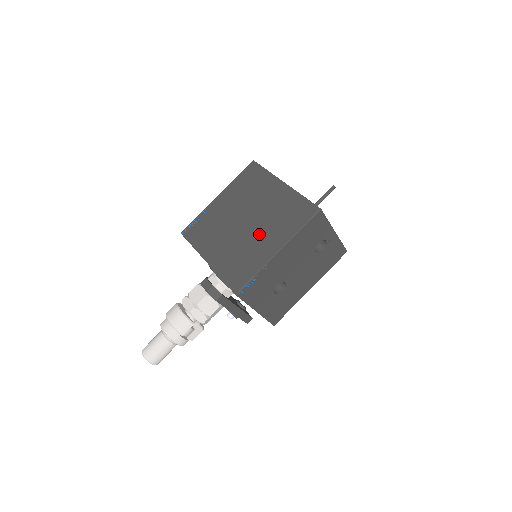
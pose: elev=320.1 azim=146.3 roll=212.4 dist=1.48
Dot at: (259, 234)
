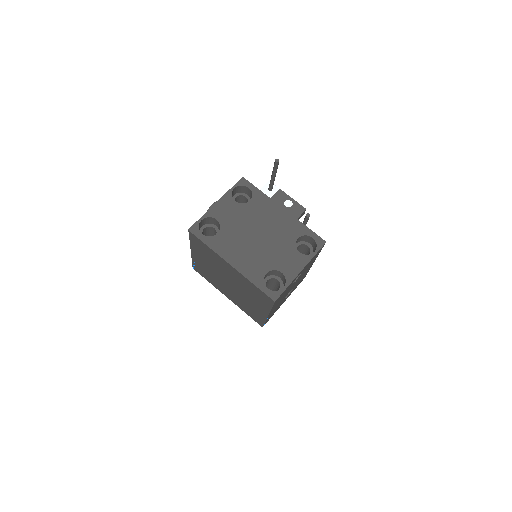
Dot at: (245, 298)
